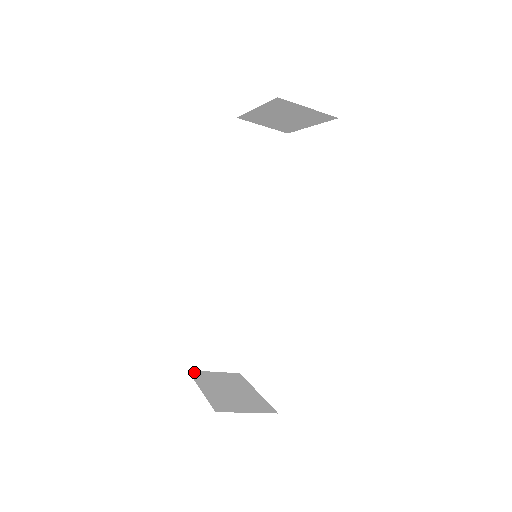
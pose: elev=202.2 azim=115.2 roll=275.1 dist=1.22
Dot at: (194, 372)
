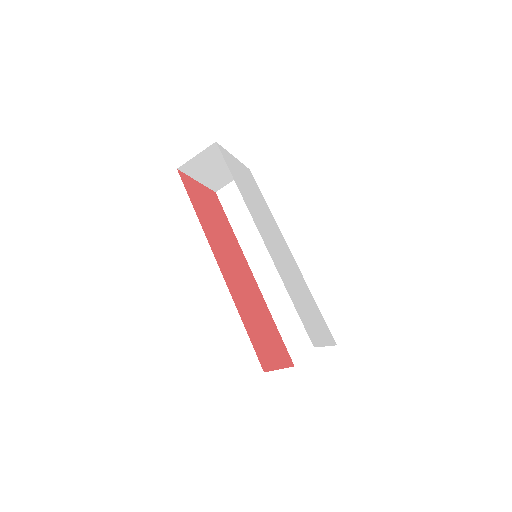
Dot at: (297, 364)
